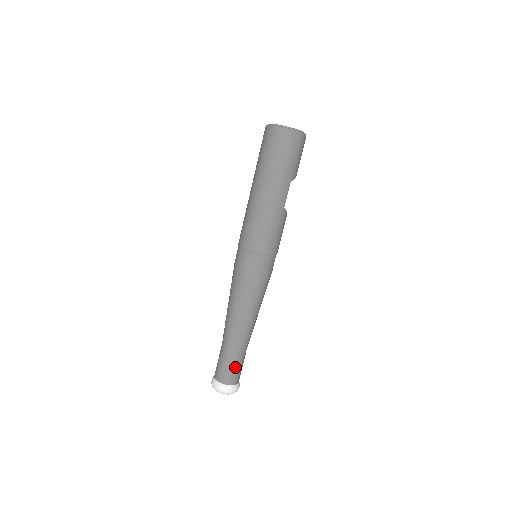
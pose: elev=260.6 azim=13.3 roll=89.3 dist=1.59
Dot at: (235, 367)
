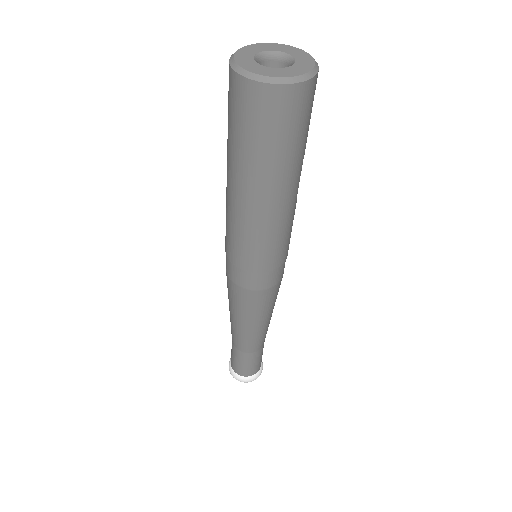
Dot at: (258, 360)
